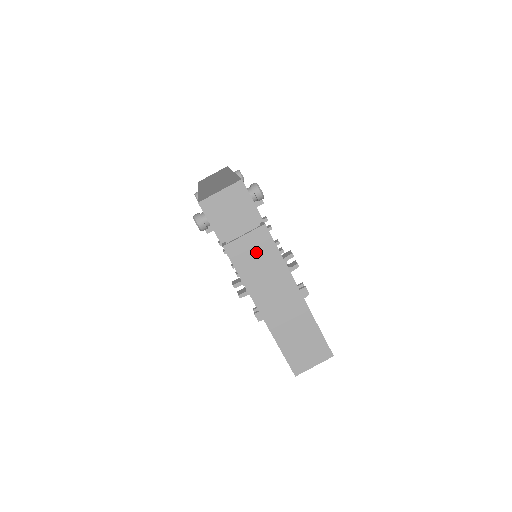
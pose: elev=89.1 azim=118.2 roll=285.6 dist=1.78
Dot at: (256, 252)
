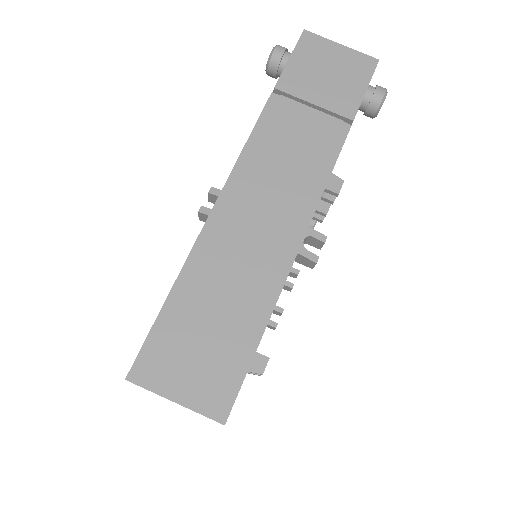
Dot at: (302, 141)
